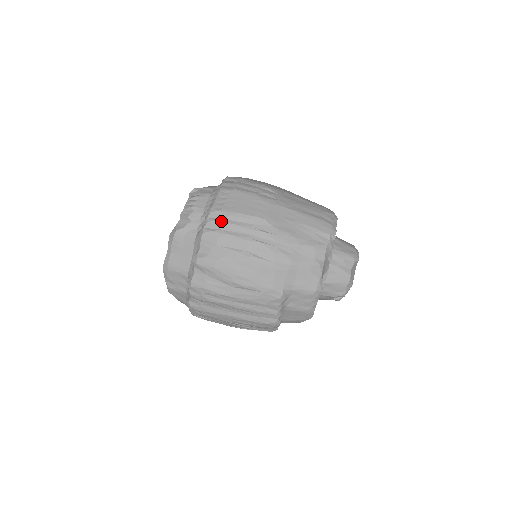
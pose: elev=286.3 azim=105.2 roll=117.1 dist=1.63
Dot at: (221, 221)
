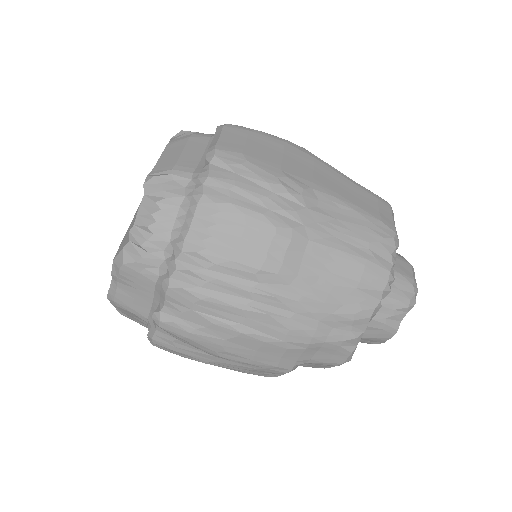
Dot at: (200, 273)
